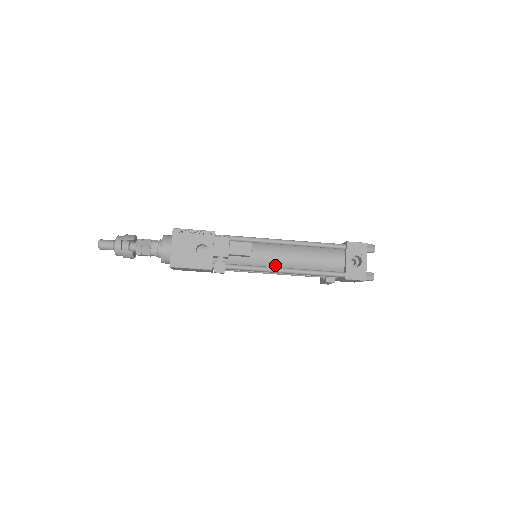
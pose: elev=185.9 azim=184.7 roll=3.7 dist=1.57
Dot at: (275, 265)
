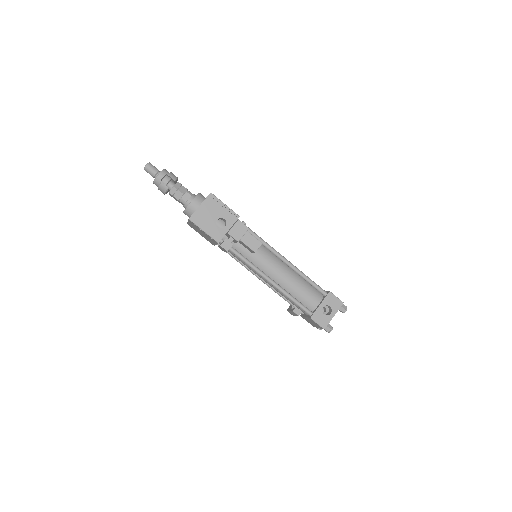
Dot at: (266, 272)
